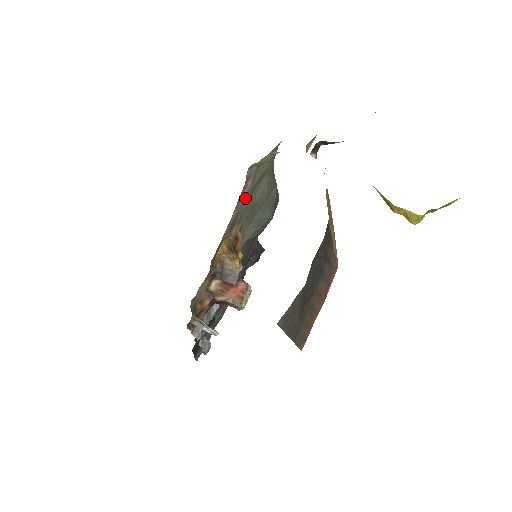
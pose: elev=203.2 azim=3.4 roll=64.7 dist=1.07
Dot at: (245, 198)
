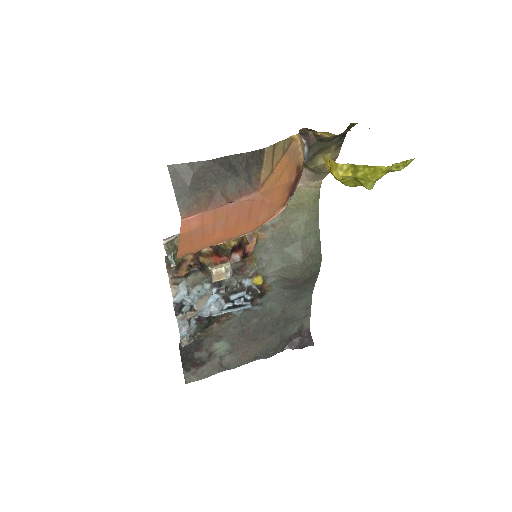
Dot at: occluded
